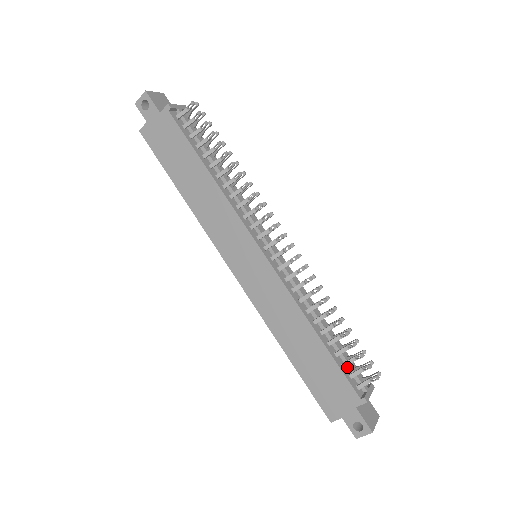
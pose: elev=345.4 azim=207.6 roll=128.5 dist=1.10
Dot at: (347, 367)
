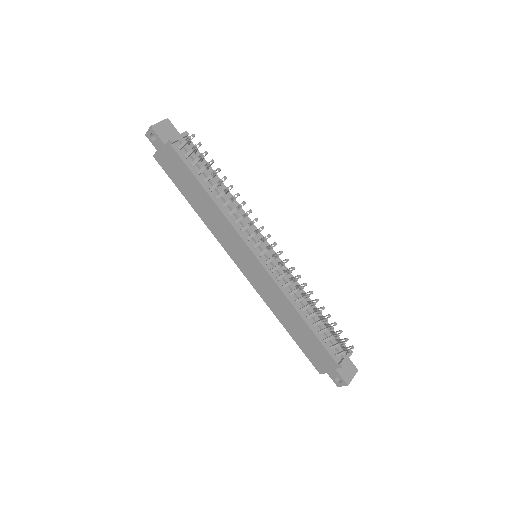
Dot at: (329, 341)
